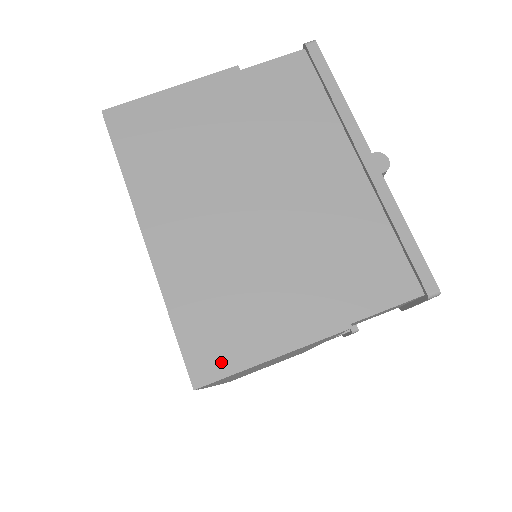
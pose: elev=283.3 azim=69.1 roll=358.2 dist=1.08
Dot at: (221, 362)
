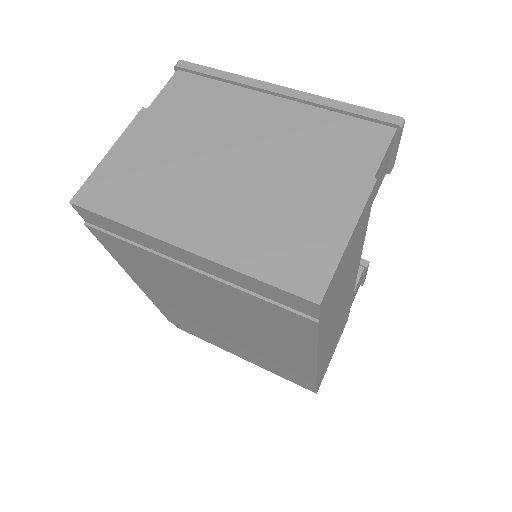
Dot at: (319, 272)
